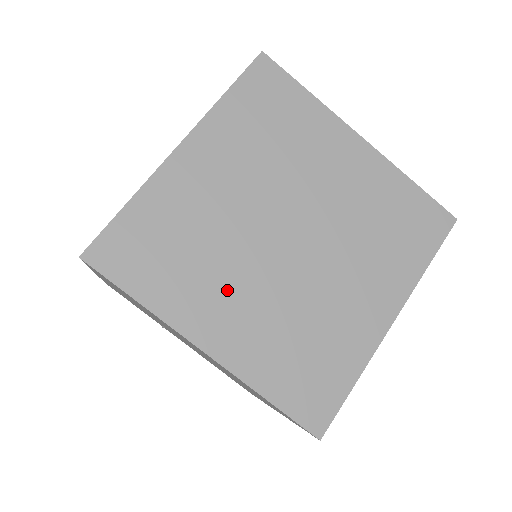
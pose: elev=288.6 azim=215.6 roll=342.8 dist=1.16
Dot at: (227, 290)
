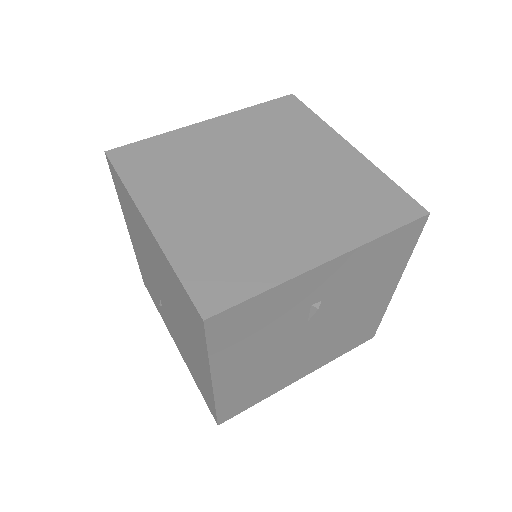
Dot at: (189, 195)
